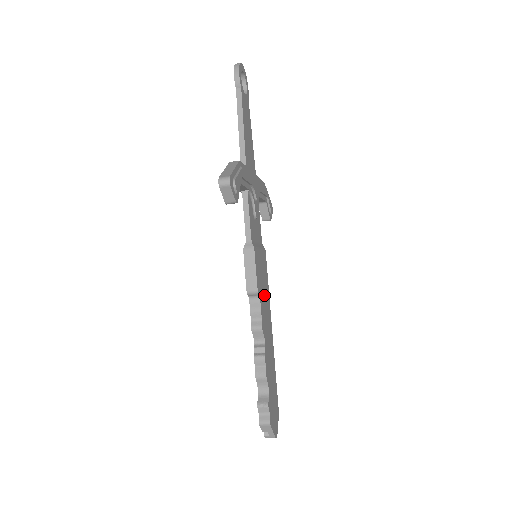
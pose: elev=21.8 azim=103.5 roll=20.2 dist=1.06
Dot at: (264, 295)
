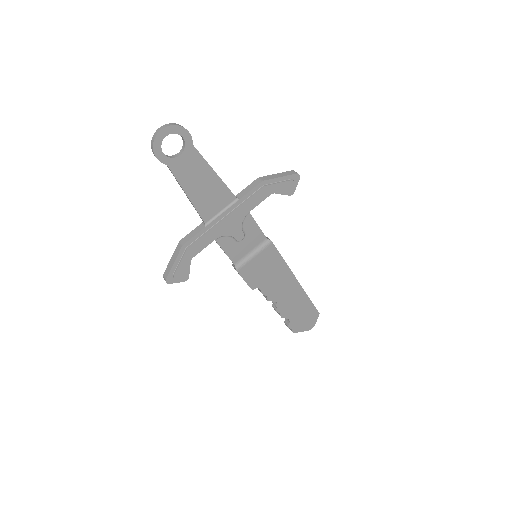
Dot at: (271, 277)
